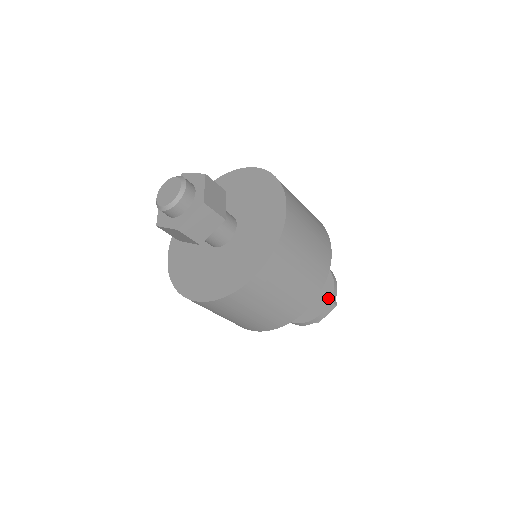
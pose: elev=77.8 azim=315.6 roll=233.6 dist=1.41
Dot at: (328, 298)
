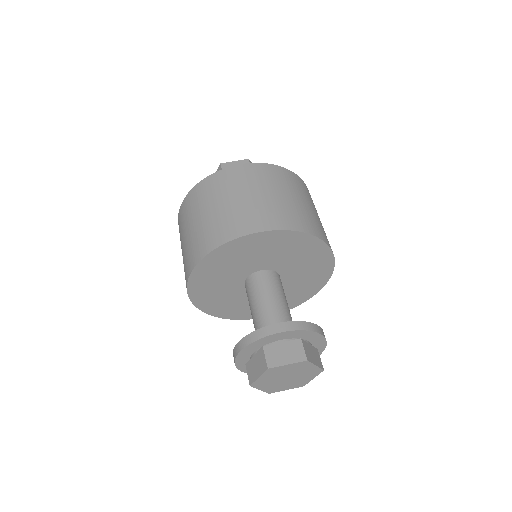
Dot at: (299, 323)
